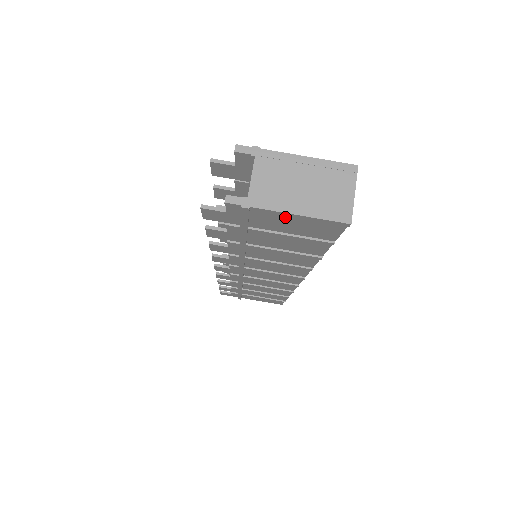
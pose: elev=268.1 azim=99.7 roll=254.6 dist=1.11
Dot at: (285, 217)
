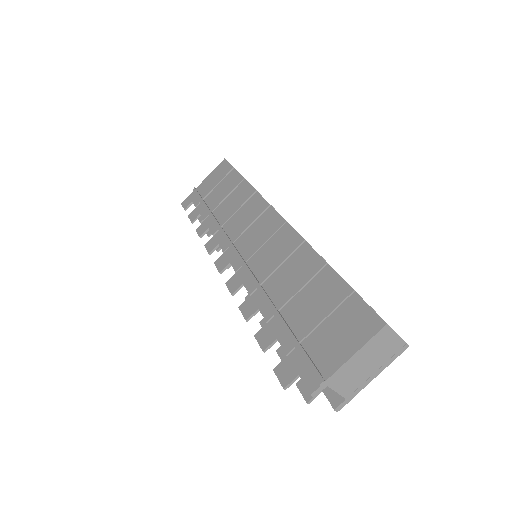
Dot at: occluded
